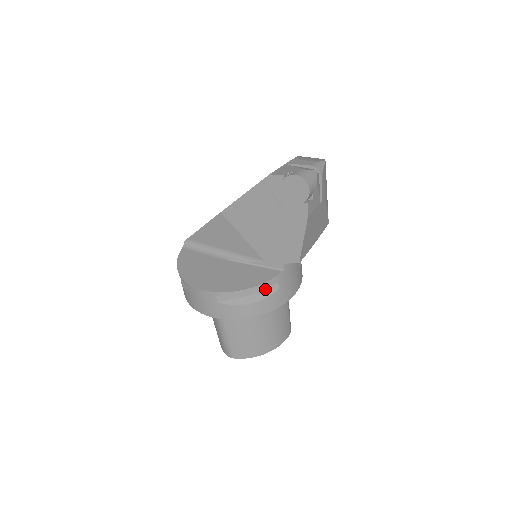
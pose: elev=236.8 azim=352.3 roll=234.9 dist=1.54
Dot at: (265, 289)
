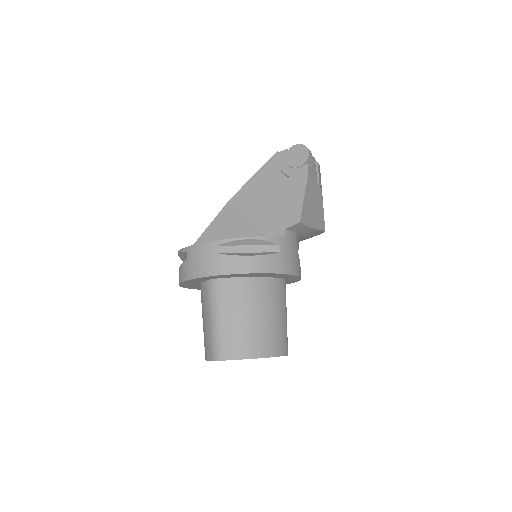
Dot at: (266, 249)
